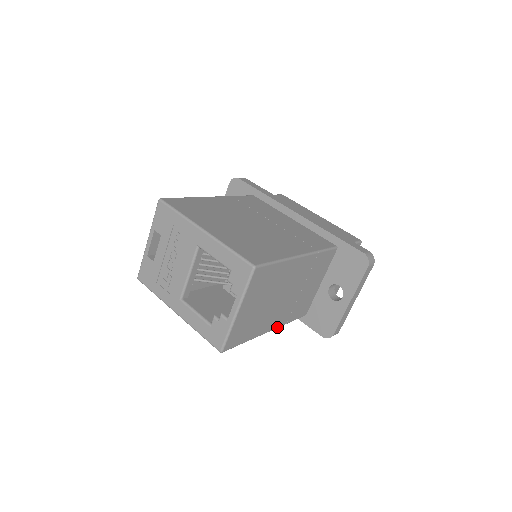
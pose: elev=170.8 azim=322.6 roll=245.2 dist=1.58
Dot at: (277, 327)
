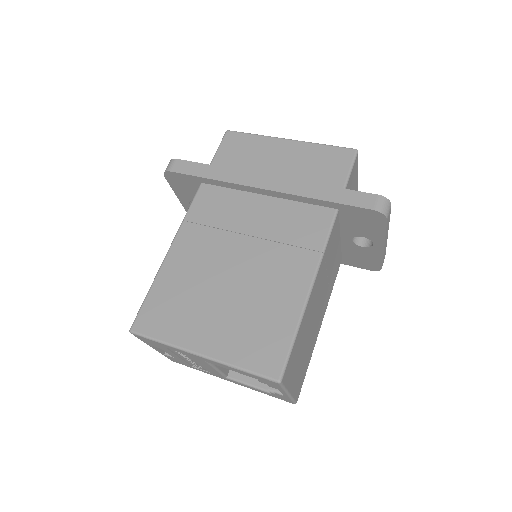
Dot at: (324, 313)
